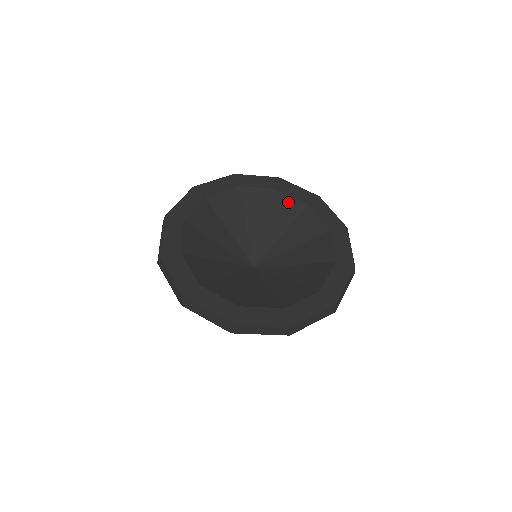
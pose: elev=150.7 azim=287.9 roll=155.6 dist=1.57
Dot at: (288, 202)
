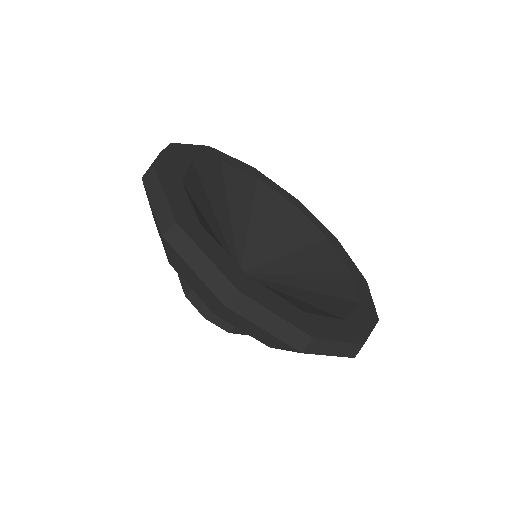
Dot at: (239, 178)
